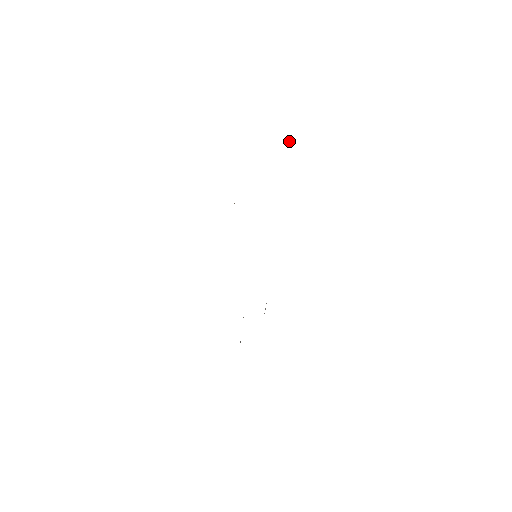
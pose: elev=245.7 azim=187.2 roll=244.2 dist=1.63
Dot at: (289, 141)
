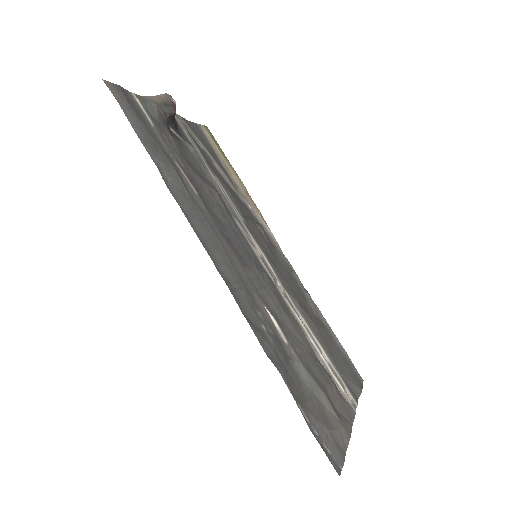
Dot at: (159, 95)
